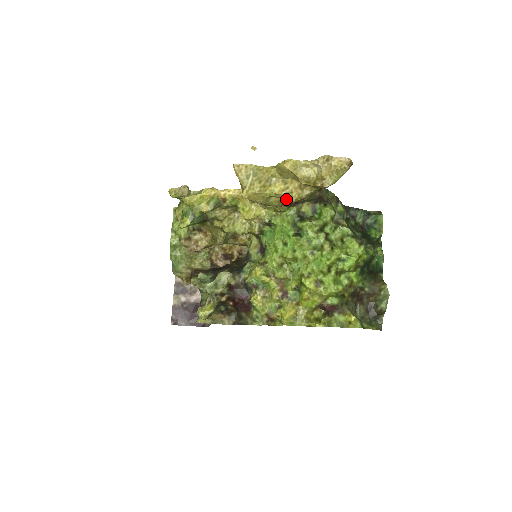
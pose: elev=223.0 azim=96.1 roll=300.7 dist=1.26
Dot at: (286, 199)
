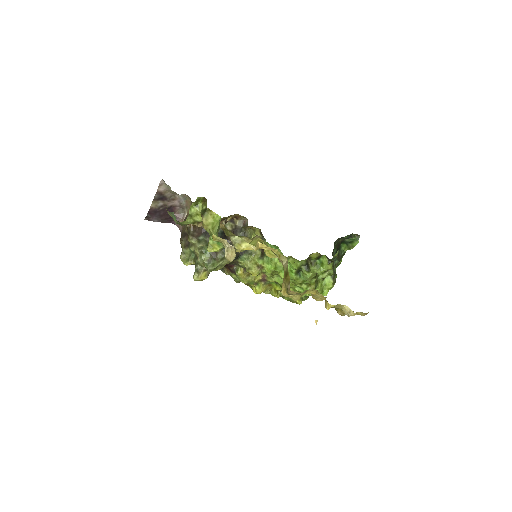
Dot at: occluded
